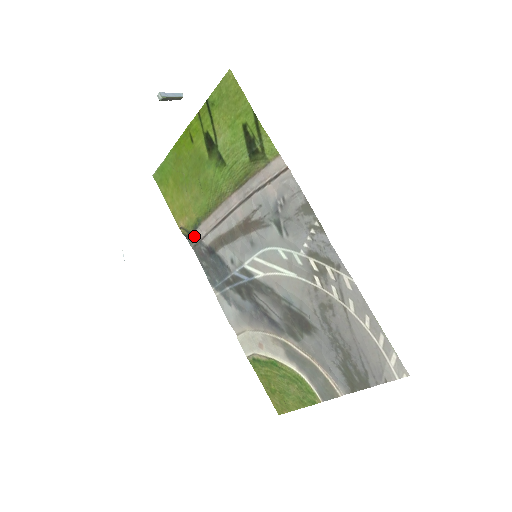
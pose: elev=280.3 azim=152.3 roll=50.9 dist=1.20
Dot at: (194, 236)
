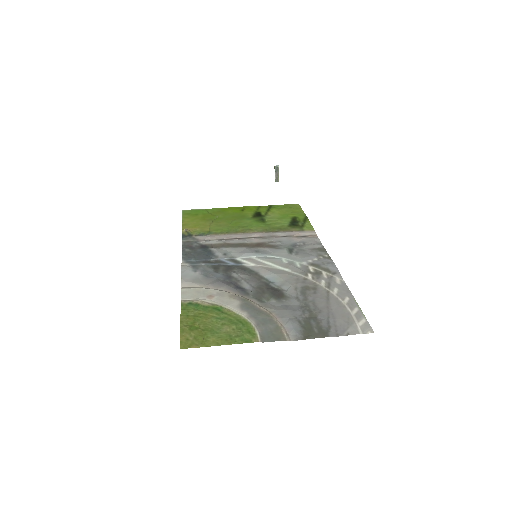
Dot at: (193, 237)
